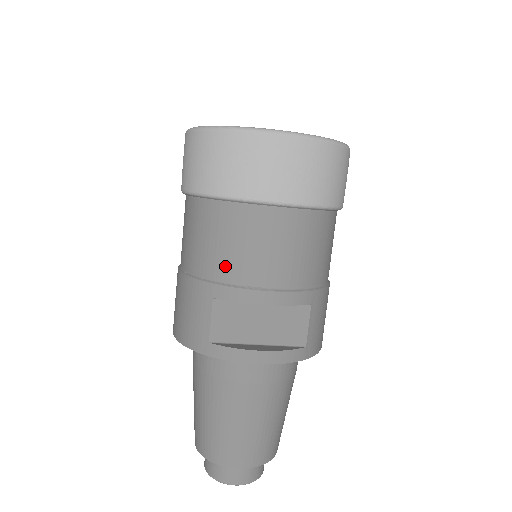
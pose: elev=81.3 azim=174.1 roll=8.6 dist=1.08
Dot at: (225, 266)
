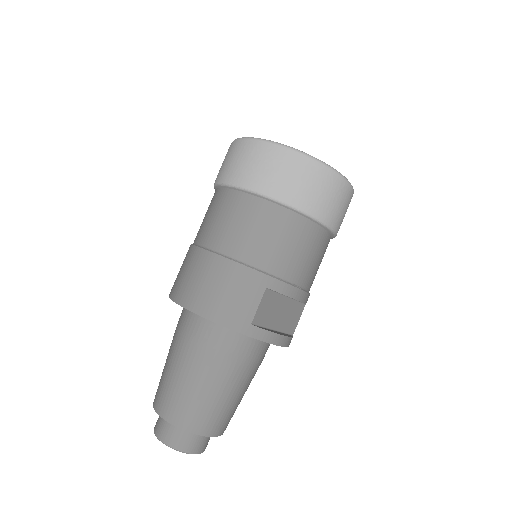
Dot at: (283, 264)
